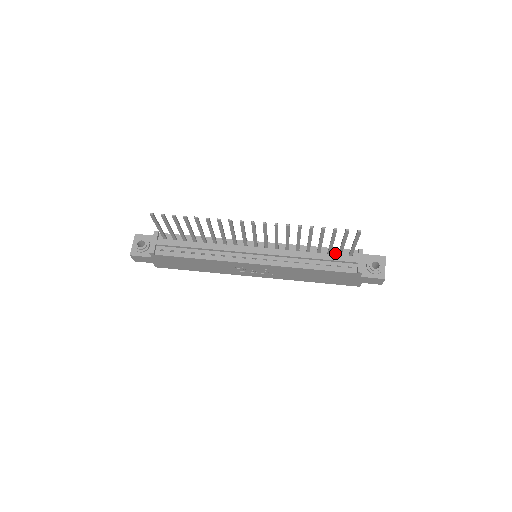
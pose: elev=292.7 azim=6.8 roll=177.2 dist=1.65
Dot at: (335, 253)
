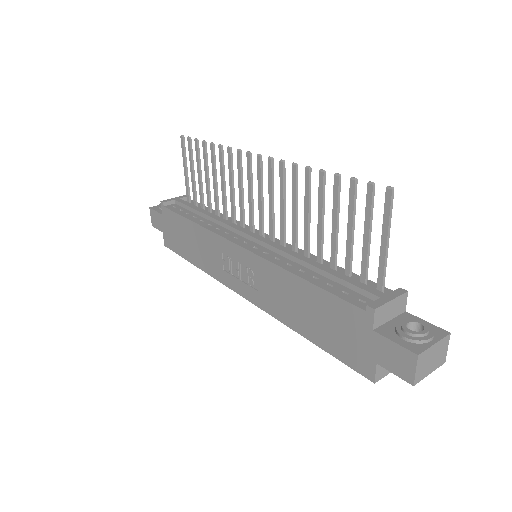
Dot at: (357, 280)
